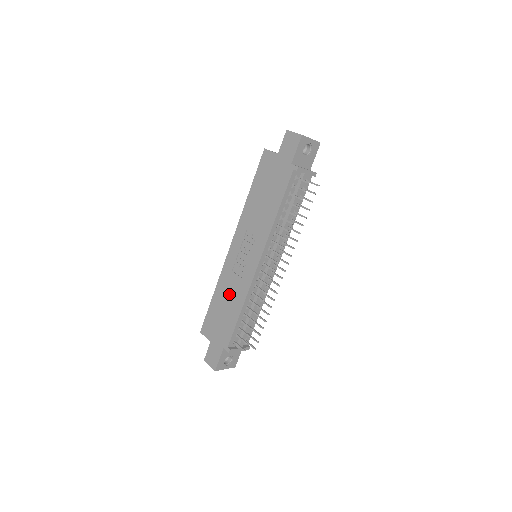
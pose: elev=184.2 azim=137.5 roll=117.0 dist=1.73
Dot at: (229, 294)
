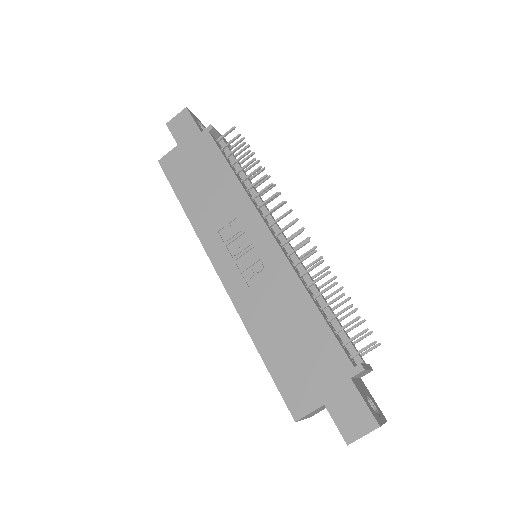
Dot at: (276, 313)
